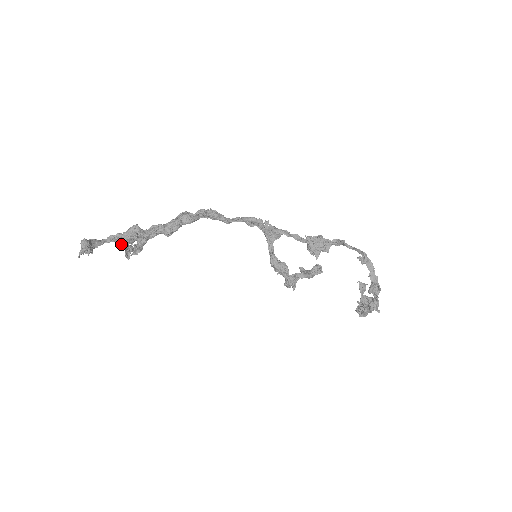
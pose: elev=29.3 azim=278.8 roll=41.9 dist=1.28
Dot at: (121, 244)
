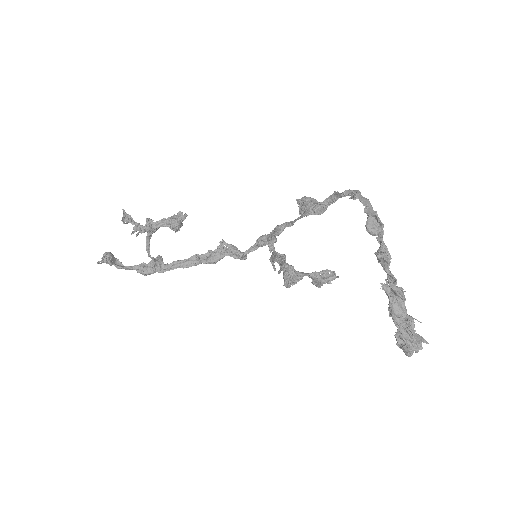
Dot at: (141, 273)
